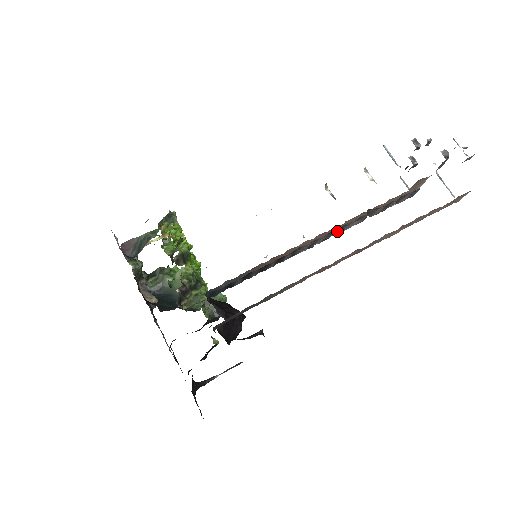
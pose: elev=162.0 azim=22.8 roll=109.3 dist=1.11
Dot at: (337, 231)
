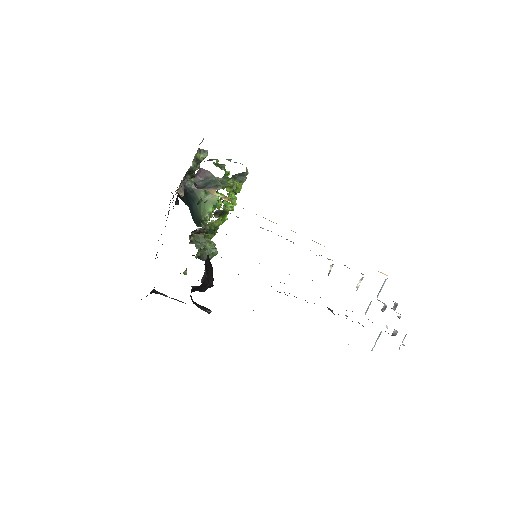
Dot at: occluded
